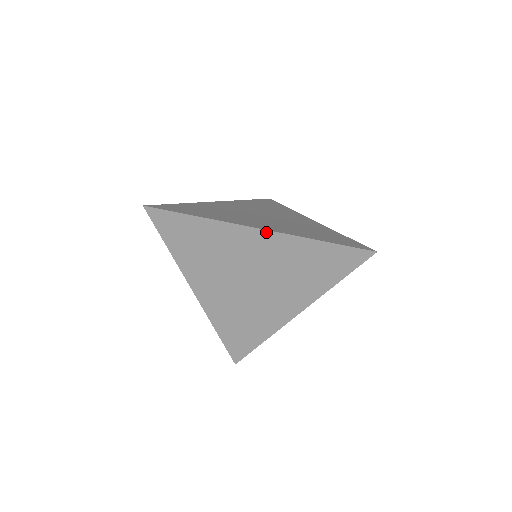
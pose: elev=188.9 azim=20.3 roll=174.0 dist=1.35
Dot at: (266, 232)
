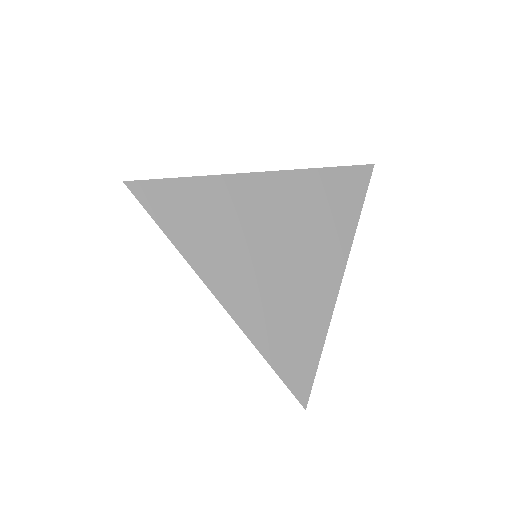
Dot at: (272, 174)
